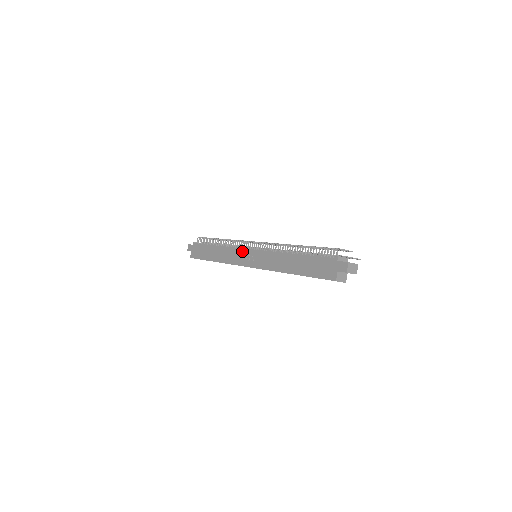
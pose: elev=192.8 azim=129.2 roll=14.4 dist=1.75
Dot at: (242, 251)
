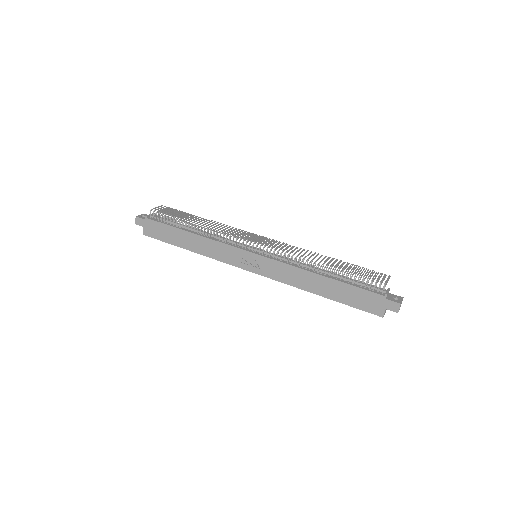
Dot at: (238, 251)
